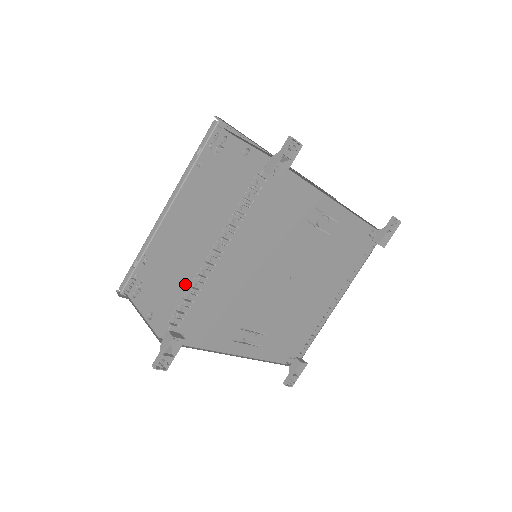
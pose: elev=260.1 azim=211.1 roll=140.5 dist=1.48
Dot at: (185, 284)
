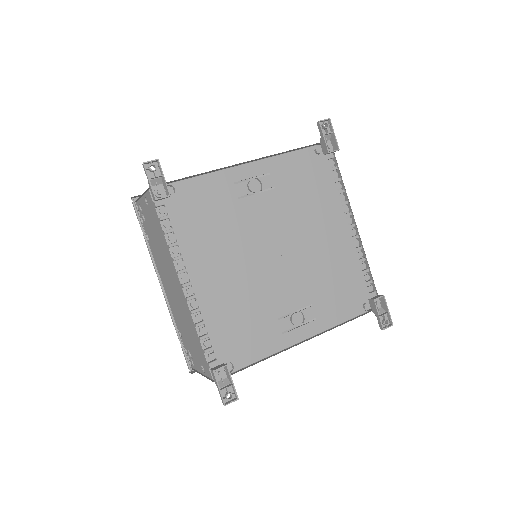
Dot at: (193, 326)
